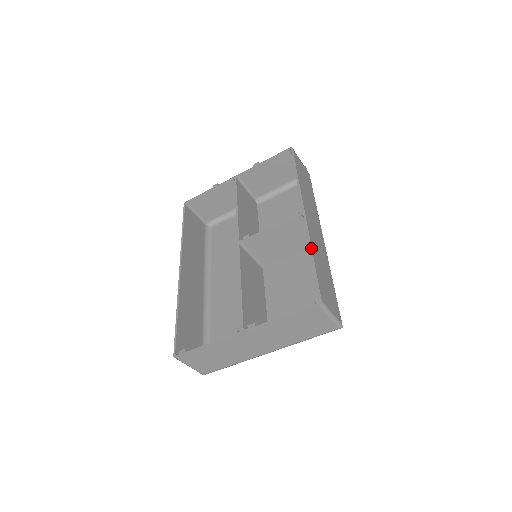
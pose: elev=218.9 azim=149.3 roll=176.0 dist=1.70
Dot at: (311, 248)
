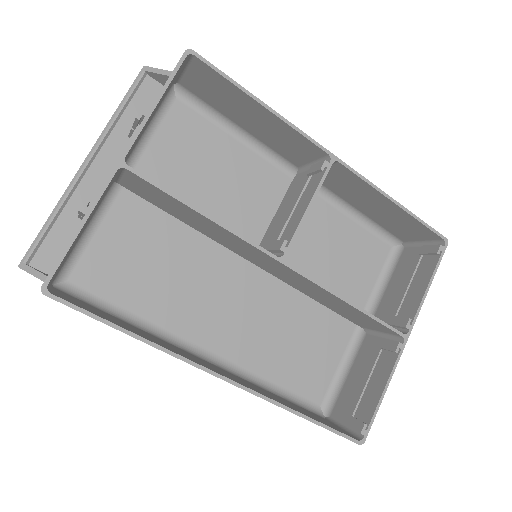
Dot at: (389, 196)
